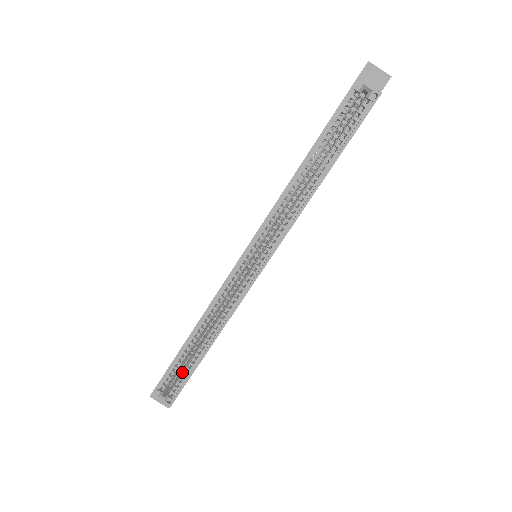
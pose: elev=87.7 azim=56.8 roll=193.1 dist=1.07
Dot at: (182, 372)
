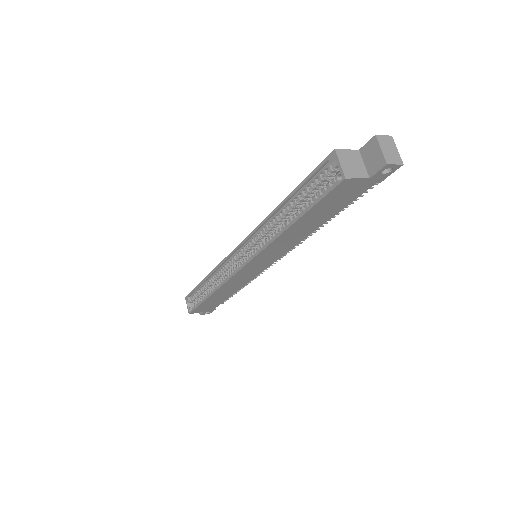
Dot at: occluded
